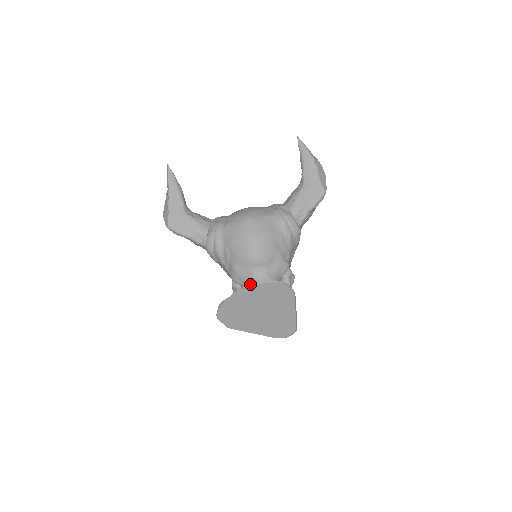
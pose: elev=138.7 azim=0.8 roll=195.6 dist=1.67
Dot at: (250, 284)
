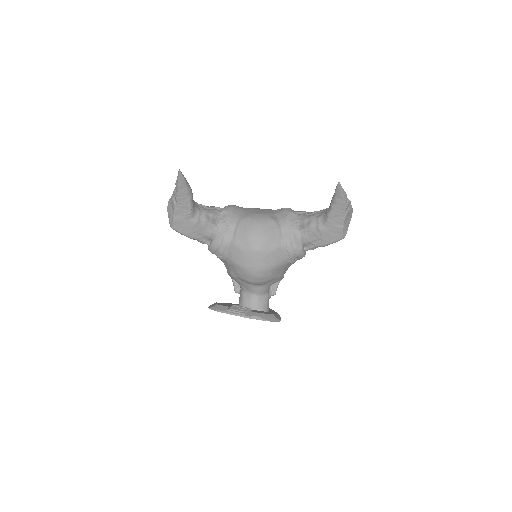
Dot at: (244, 315)
